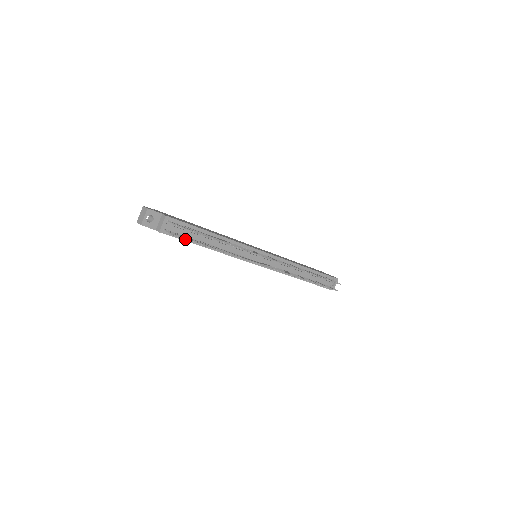
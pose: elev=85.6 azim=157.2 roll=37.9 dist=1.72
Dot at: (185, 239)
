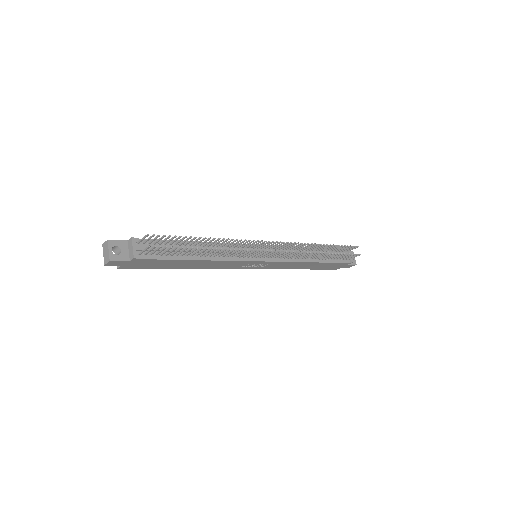
Dot at: (166, 247)
